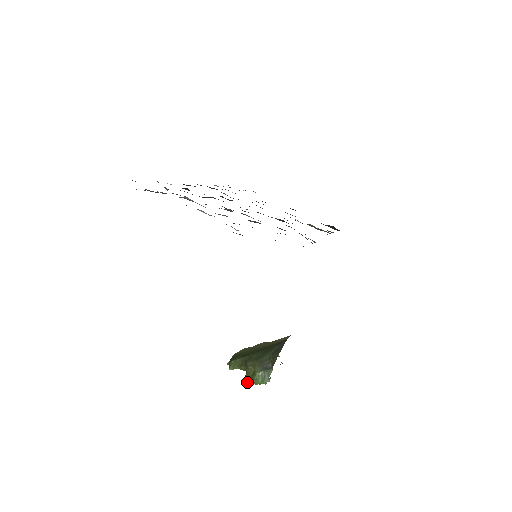
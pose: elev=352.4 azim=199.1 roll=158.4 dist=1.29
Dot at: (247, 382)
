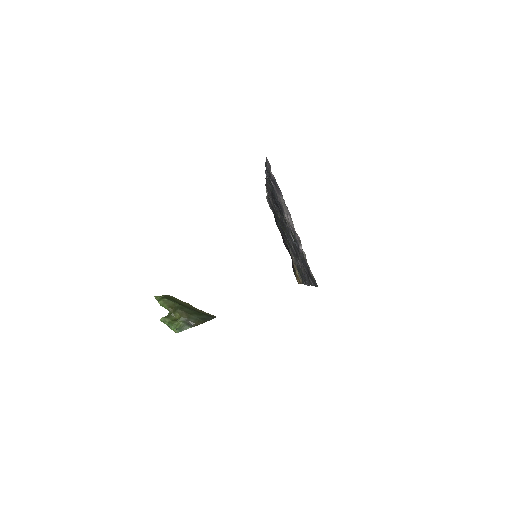
Dot at: (166, 321)
